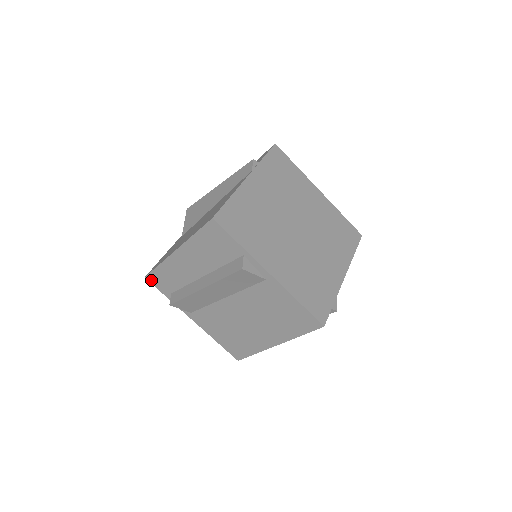
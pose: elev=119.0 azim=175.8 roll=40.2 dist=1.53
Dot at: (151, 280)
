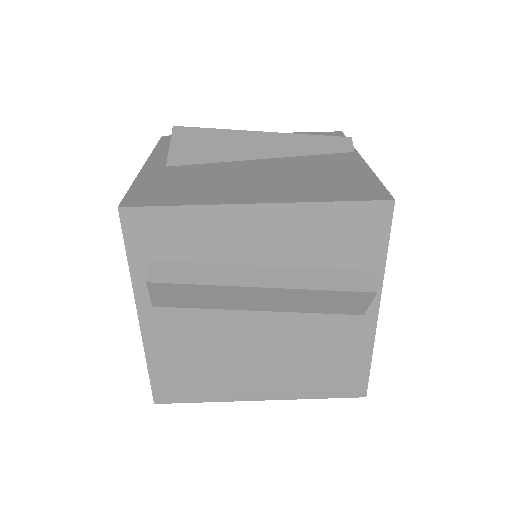
Dot at: (129, 219)
